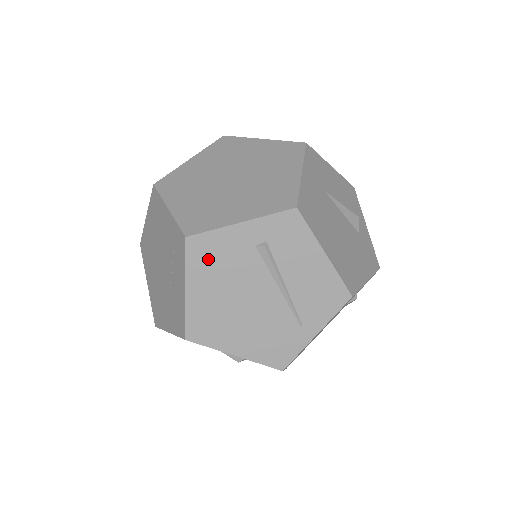
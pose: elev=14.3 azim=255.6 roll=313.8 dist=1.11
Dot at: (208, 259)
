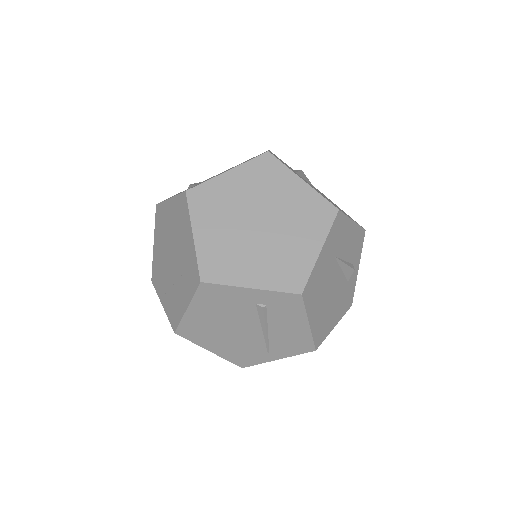
Dot at: (214, 299)
